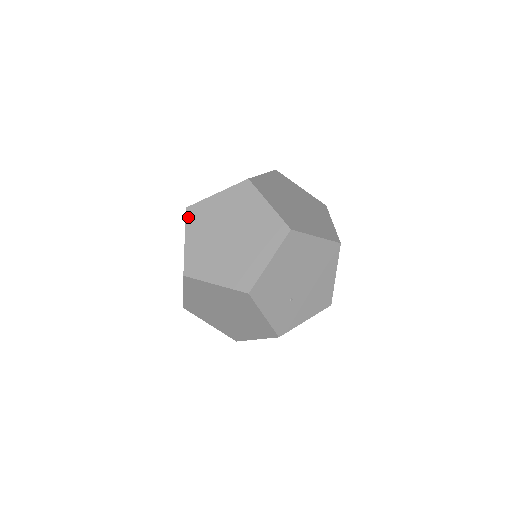
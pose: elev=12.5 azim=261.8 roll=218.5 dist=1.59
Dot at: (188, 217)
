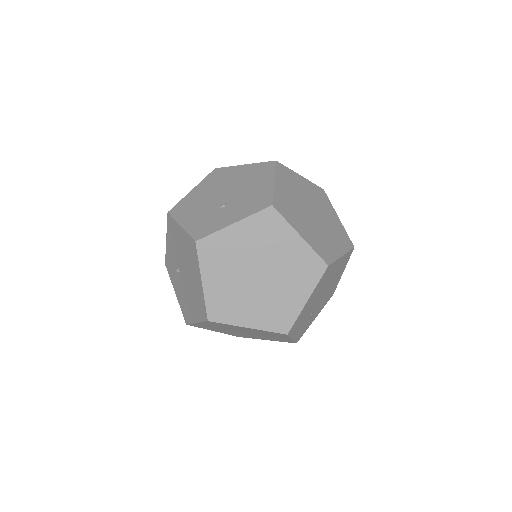
Dot at: (201, 253)
